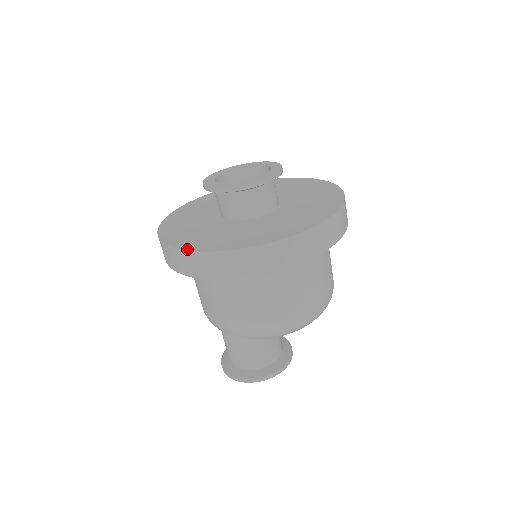
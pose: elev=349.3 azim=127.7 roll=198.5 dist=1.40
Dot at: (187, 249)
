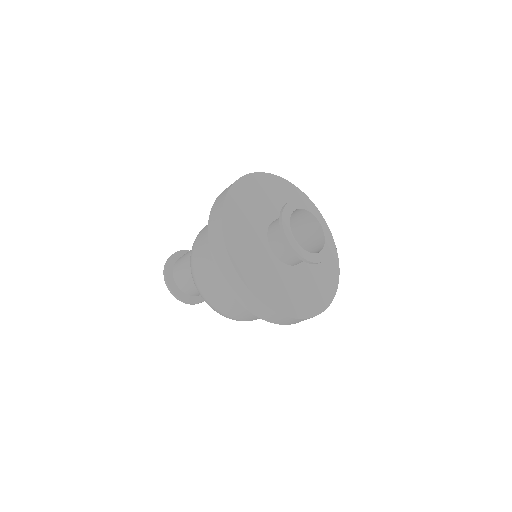
Dot at: (223, 221)
